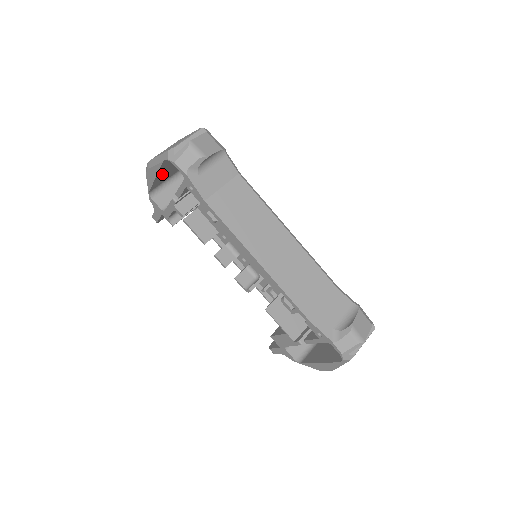
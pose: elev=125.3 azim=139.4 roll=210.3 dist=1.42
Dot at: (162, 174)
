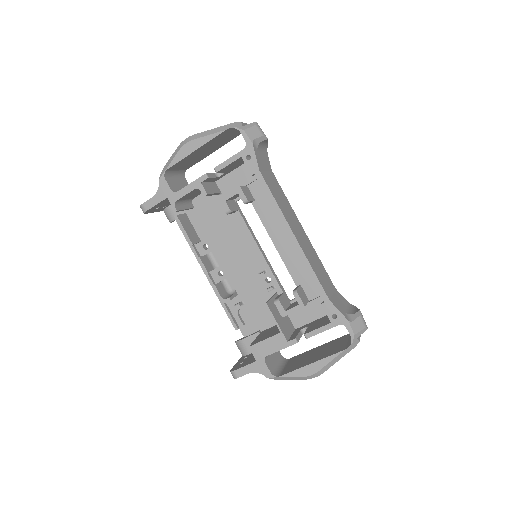
Dot at: (195, 153)
